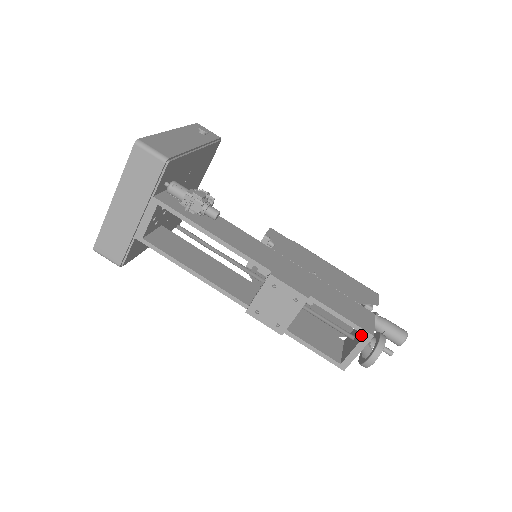
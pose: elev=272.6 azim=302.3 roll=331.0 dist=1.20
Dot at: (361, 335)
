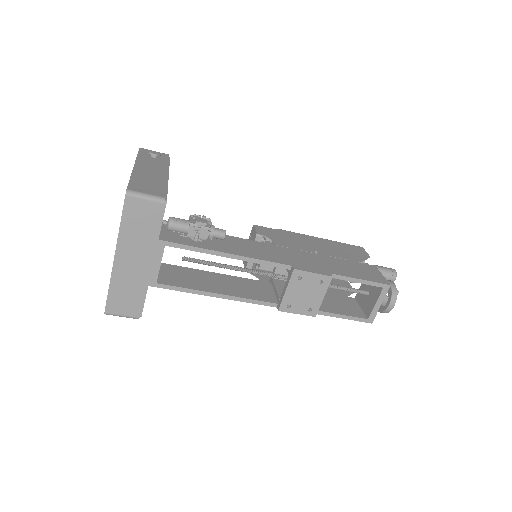
Dot at: (377, 288)
